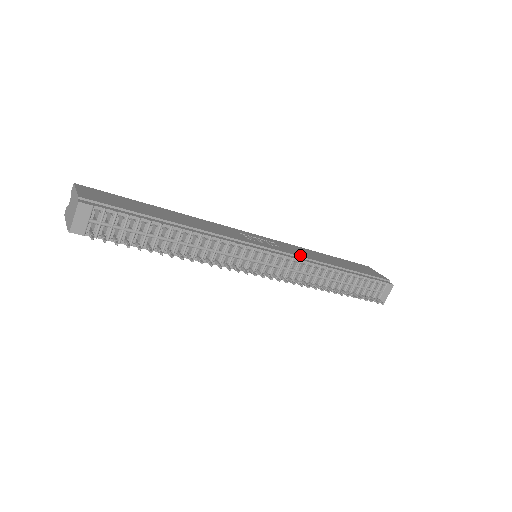
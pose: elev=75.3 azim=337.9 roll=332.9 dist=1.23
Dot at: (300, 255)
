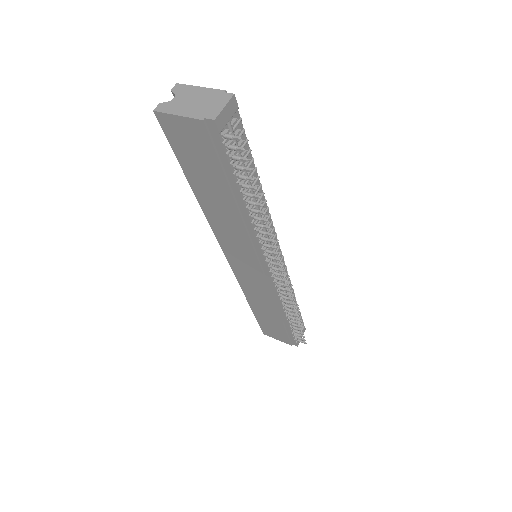
Dot at: occluded
